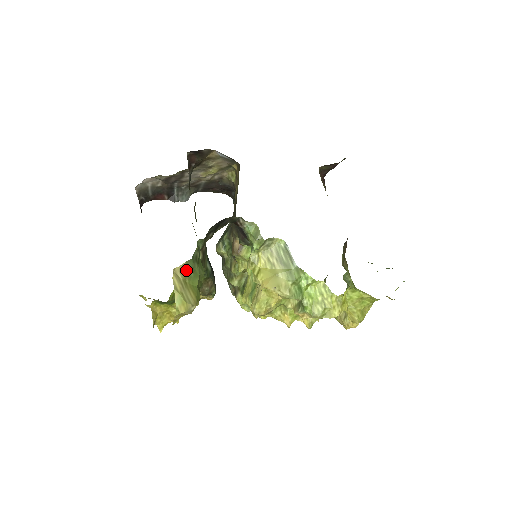
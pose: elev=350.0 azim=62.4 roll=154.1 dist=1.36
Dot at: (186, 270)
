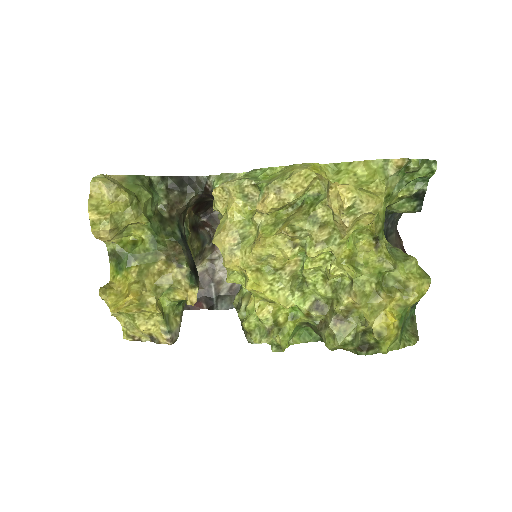
Dot at: (126, 180)
